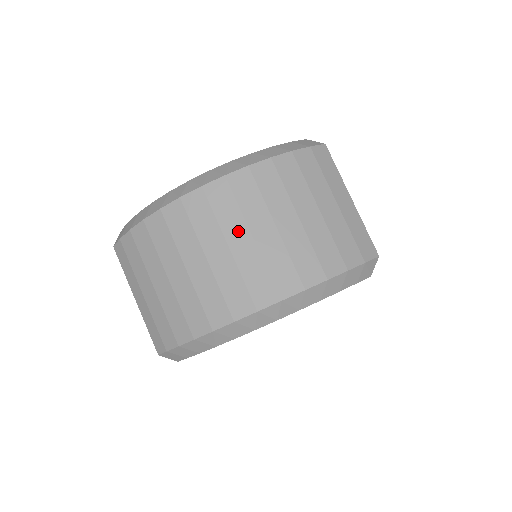
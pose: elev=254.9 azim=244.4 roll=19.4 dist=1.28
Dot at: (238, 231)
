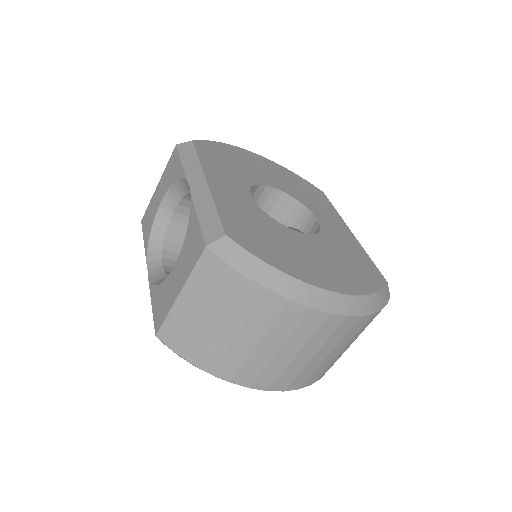
Dot at: (312, 349)
